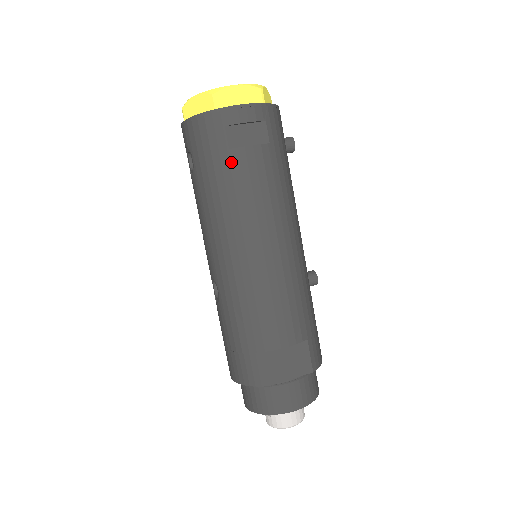
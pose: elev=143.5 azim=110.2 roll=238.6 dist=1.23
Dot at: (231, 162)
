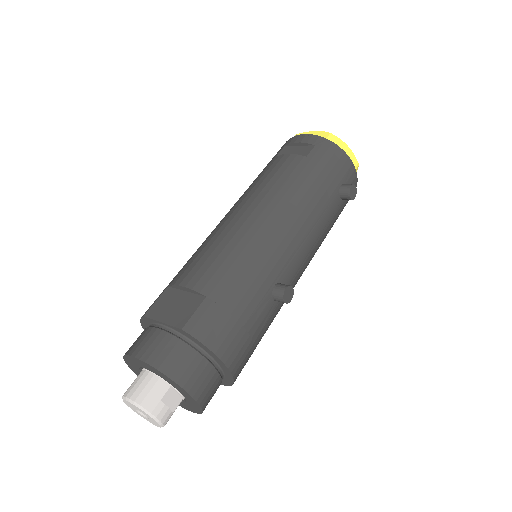
Dot at: (270, 163)
